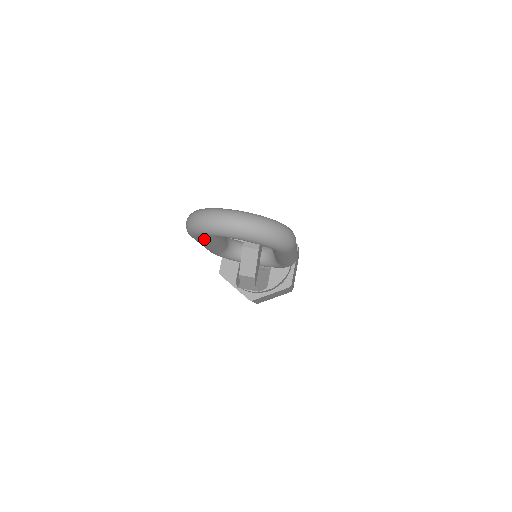
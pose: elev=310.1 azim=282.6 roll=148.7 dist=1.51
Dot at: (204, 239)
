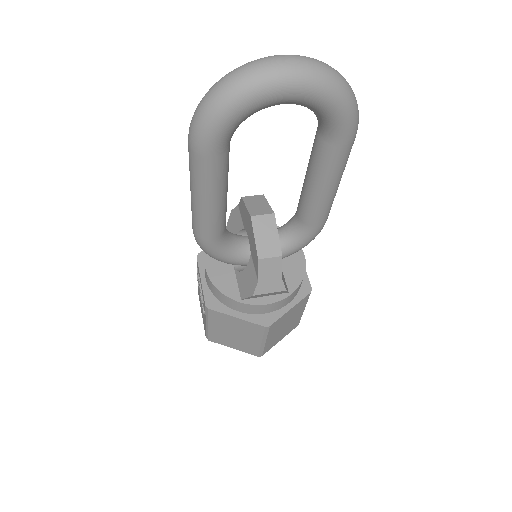
Dot at: (221, 157)
